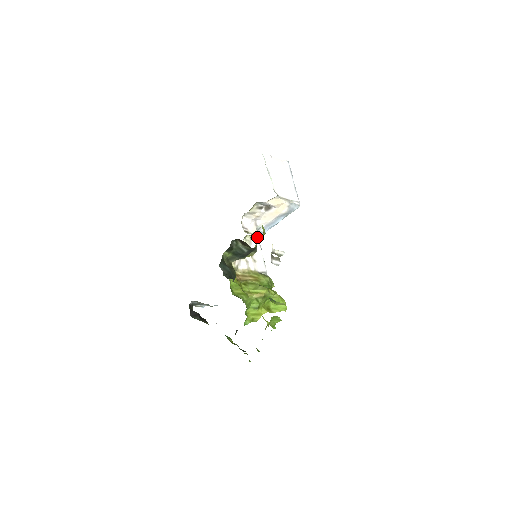
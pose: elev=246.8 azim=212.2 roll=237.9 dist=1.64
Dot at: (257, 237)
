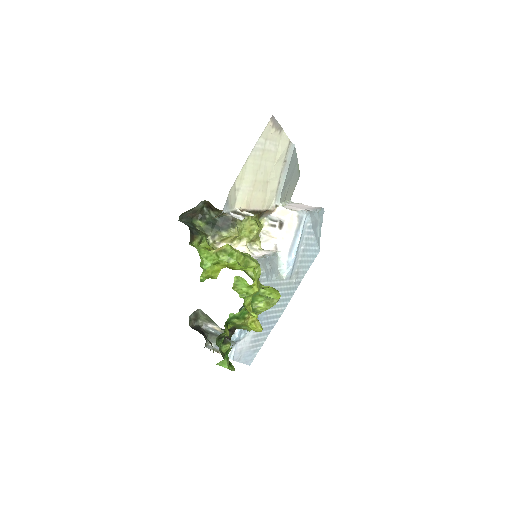
Dot at: (269, 251)
